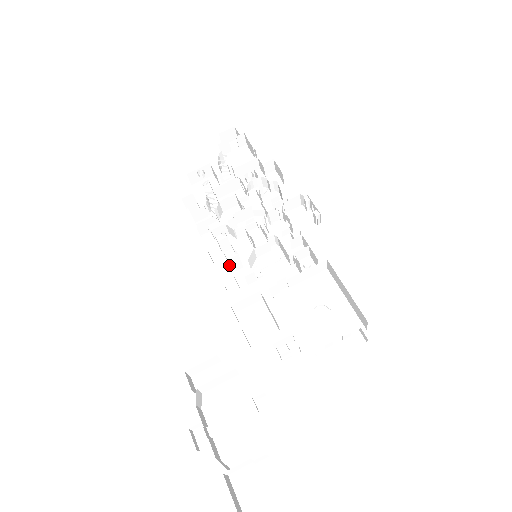
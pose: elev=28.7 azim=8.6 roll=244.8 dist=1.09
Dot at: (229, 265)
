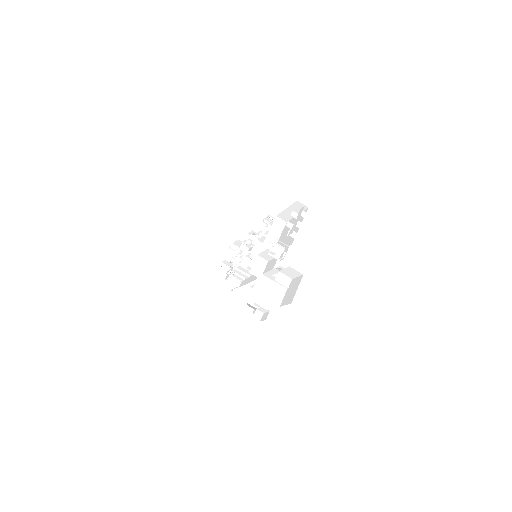
Dot at: (252, 276)
